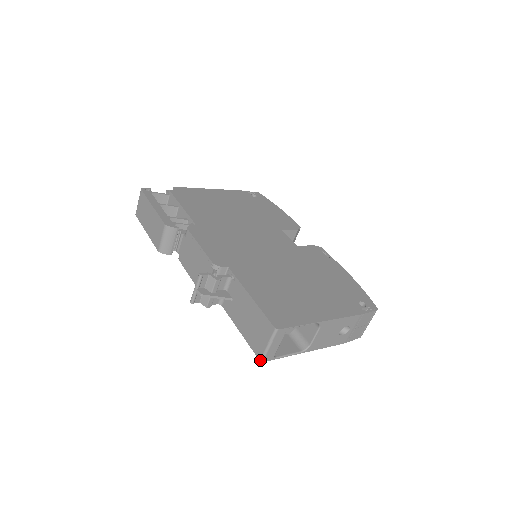
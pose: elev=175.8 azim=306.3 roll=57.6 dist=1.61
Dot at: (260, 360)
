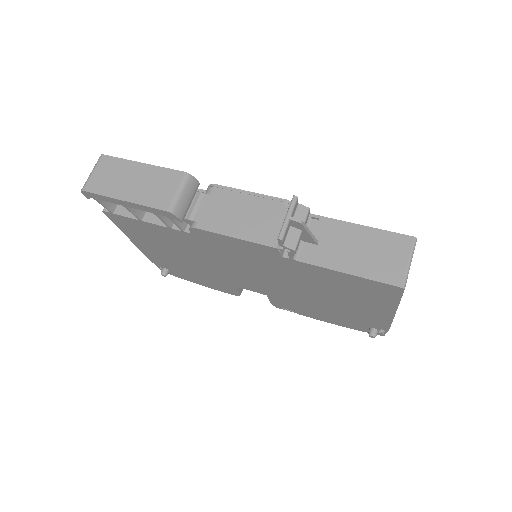
Dot at: (402, 286)
